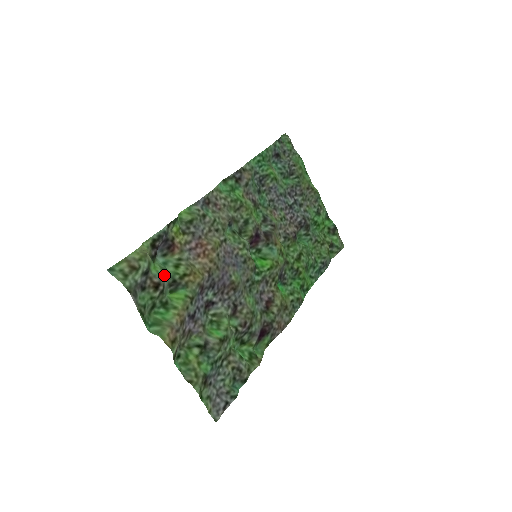
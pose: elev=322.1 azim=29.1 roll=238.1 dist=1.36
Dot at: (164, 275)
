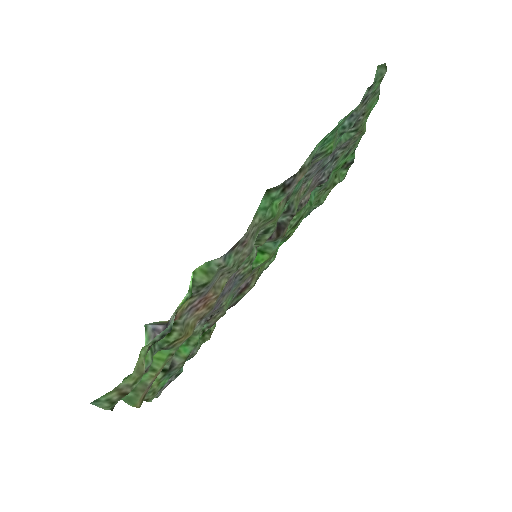
Dot at: occluded
